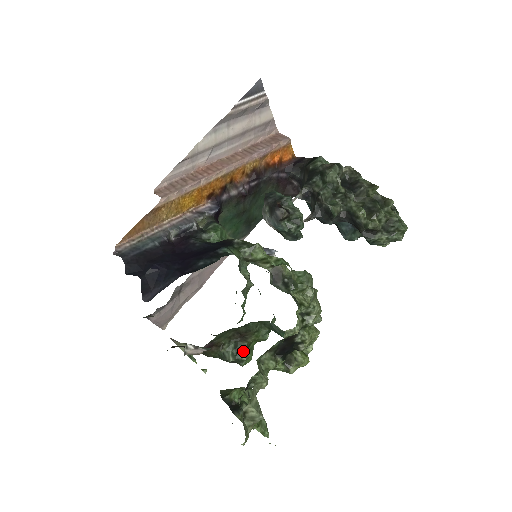
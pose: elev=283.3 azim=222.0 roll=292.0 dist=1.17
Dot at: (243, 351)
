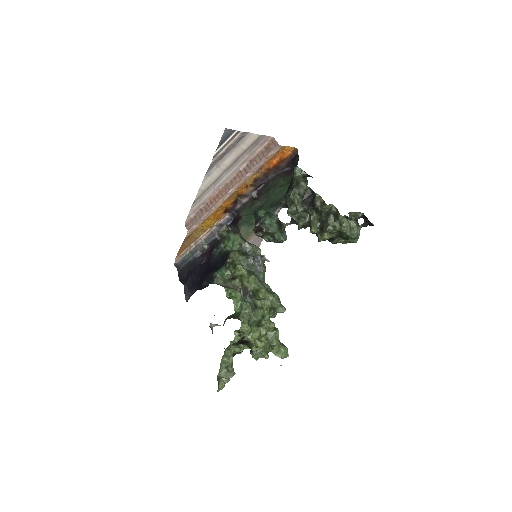
Dot at: occluded
